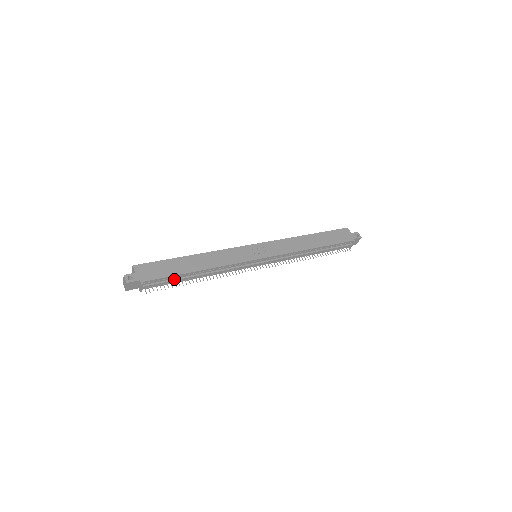
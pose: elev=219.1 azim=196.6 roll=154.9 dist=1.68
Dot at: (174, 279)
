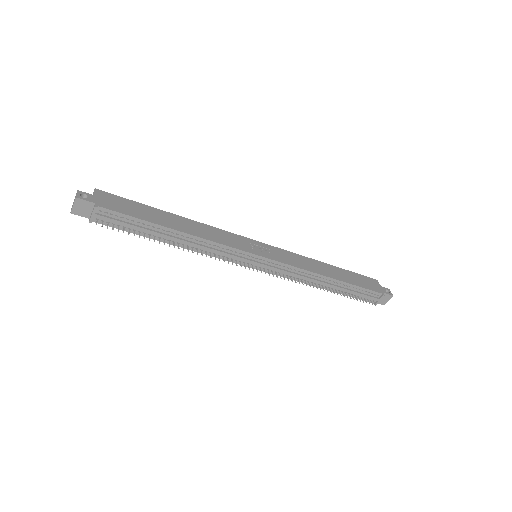
Dot at: (141, 226)
